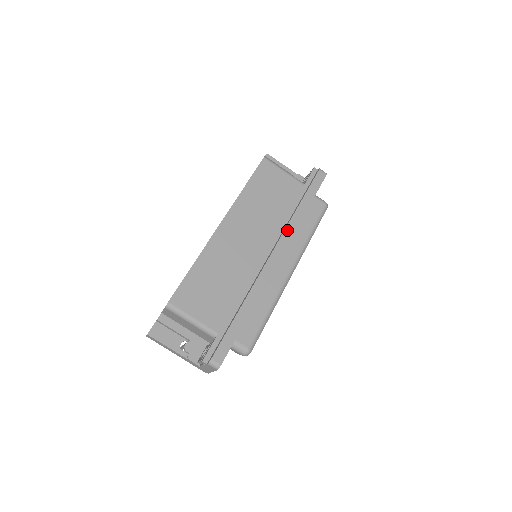
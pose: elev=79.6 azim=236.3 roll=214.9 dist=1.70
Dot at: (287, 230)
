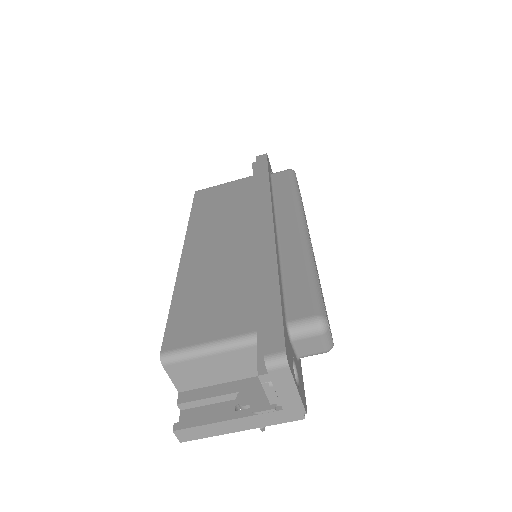
Dot at: (260, 201)
